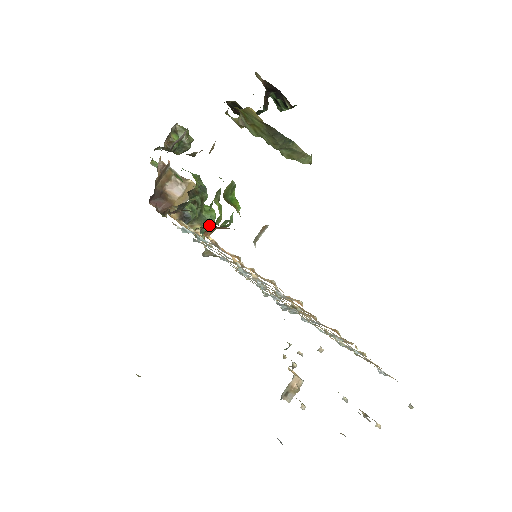
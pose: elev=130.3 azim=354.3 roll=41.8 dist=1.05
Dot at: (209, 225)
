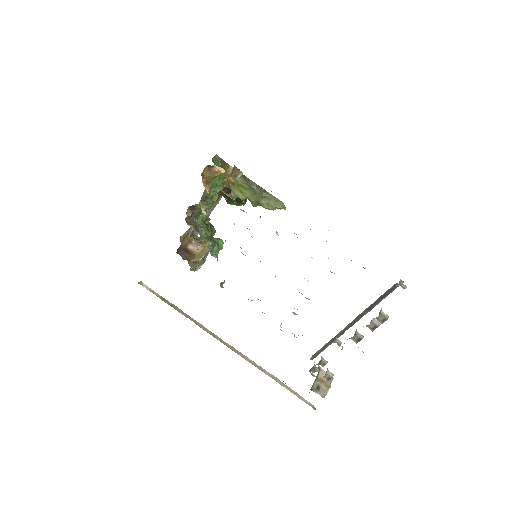
Dot at: (219, 248)
